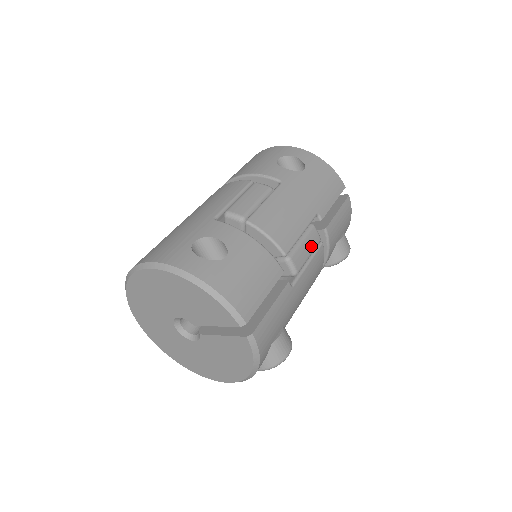
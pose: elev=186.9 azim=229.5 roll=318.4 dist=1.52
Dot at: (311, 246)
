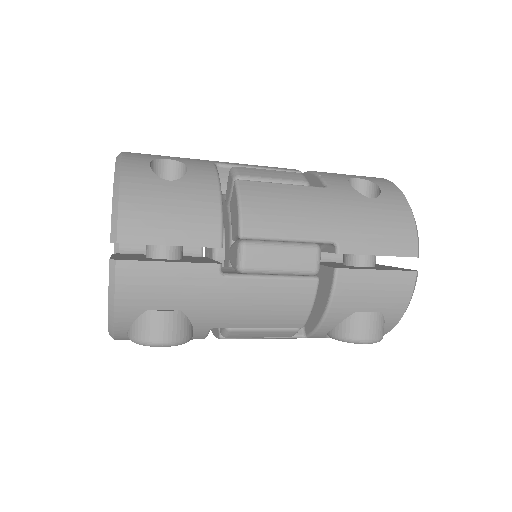
Dot at: (292, 263)
